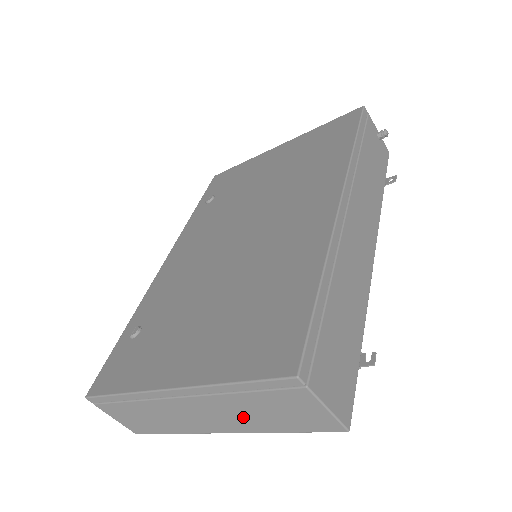
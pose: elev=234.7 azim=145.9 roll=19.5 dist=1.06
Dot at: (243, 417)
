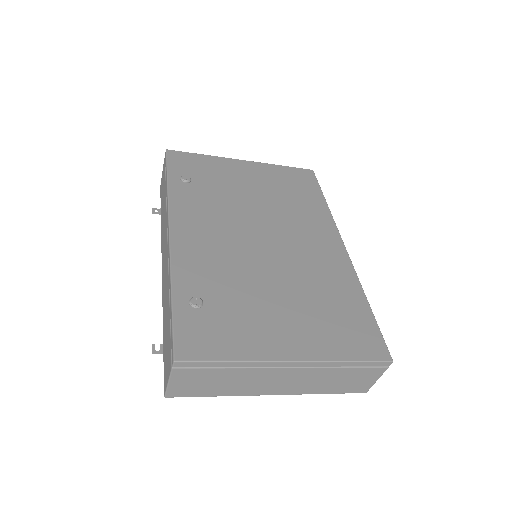
Dot at: (315, 383)
